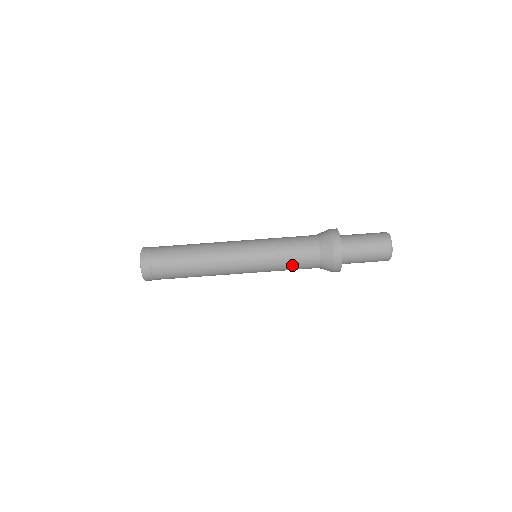
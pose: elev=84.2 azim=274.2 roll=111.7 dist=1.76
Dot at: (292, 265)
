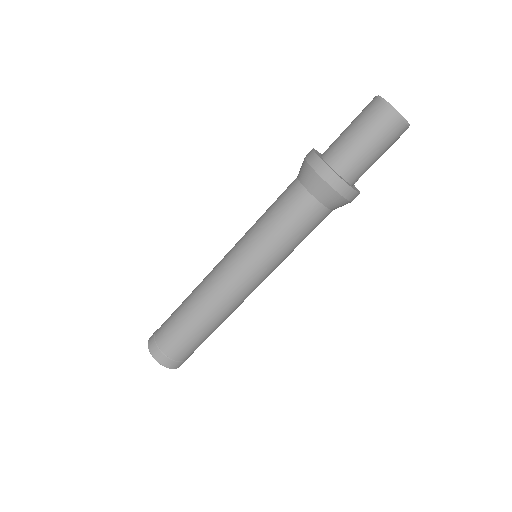
Dot at: (299, 237)
